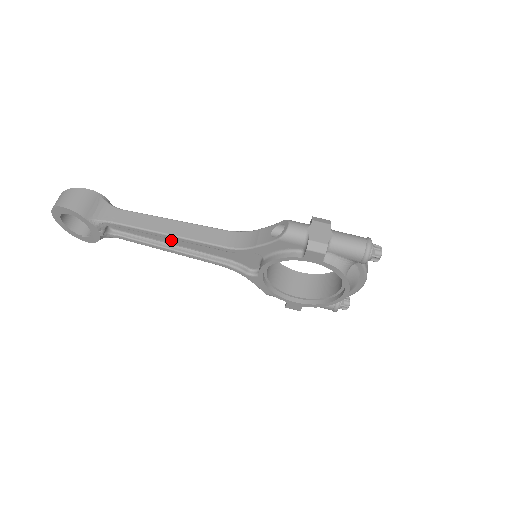
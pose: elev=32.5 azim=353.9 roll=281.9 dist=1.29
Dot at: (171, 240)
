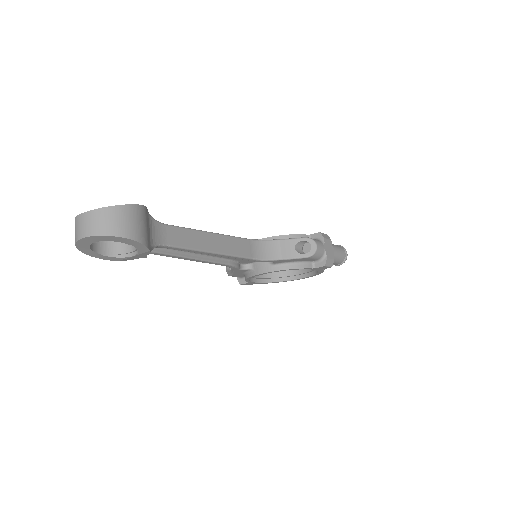
Dot at: occluded
